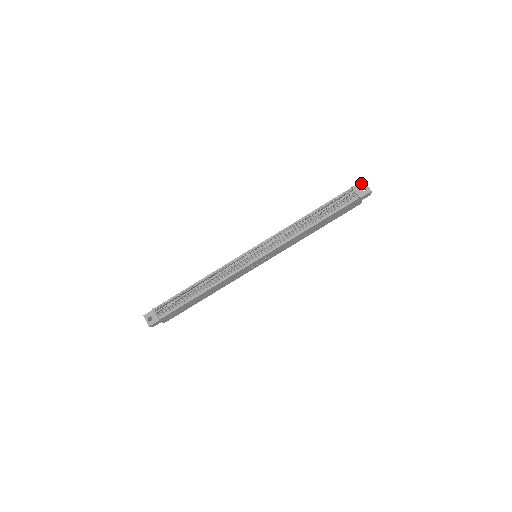
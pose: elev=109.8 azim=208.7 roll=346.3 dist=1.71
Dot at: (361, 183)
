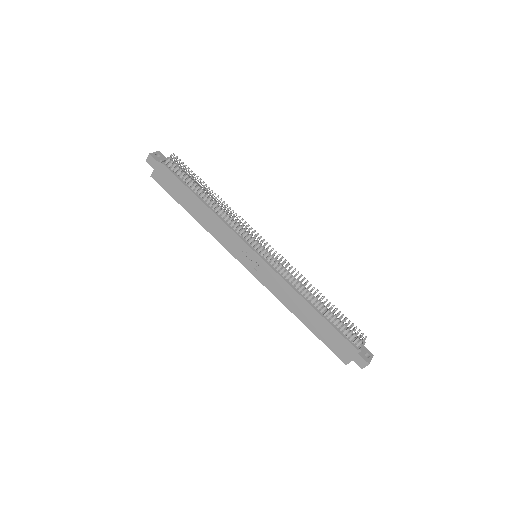
Dot at: (370, 352)
